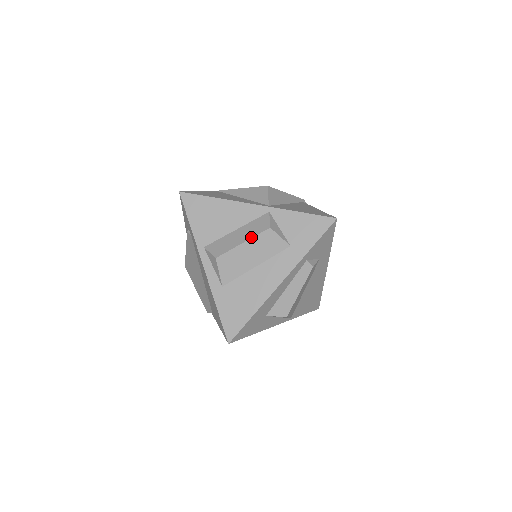
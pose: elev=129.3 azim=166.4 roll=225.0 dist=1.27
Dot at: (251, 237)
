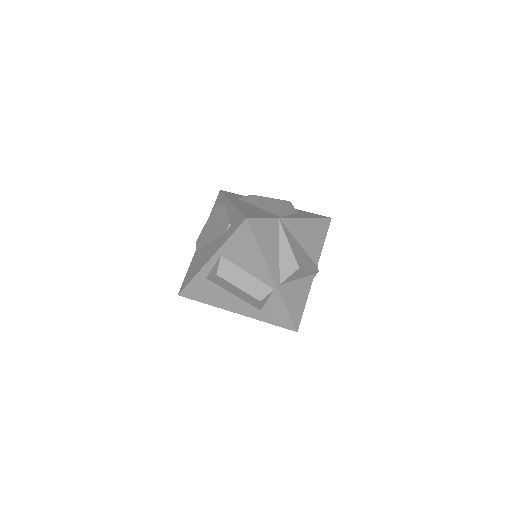
Dot at: (246, 292)
